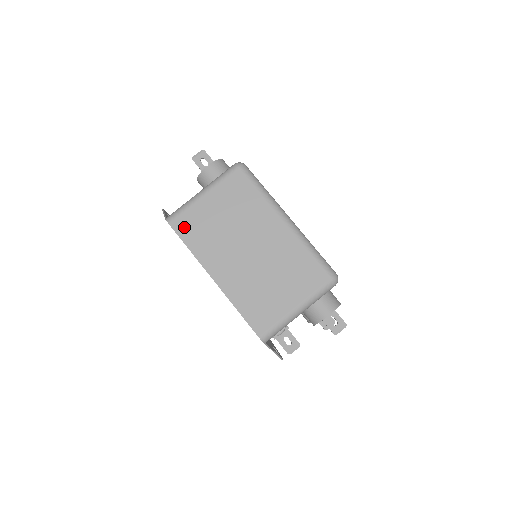
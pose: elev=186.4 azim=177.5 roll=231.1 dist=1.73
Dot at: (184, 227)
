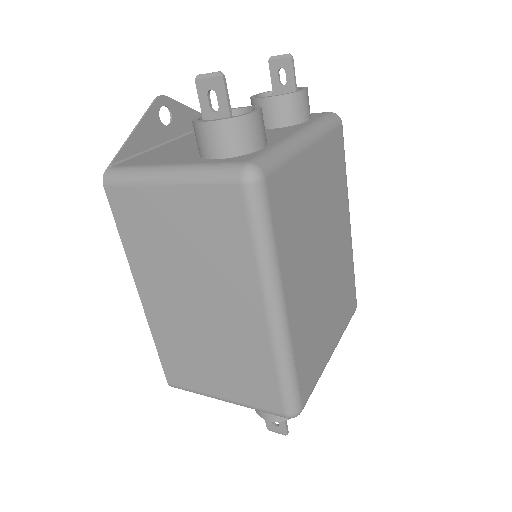
Dot at: (123, 207)
